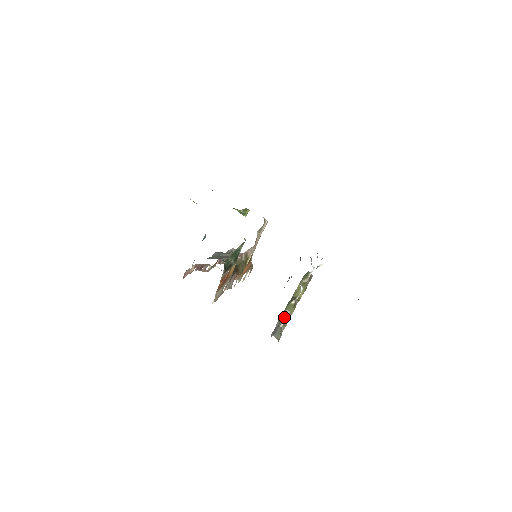
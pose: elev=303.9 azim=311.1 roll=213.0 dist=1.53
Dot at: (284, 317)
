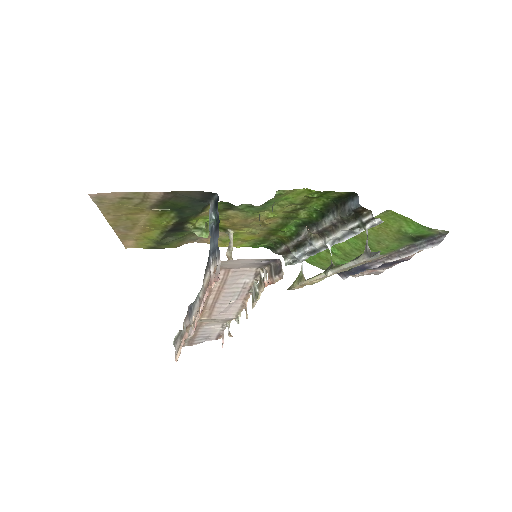
Dot at: (352, 263)
